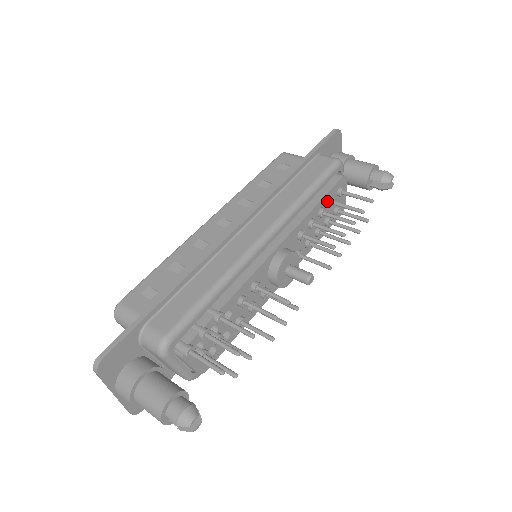
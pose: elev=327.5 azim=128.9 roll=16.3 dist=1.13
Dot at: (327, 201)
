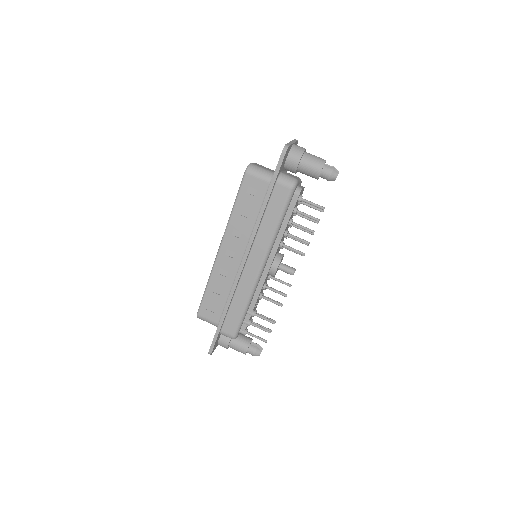
Dot at: occluded
